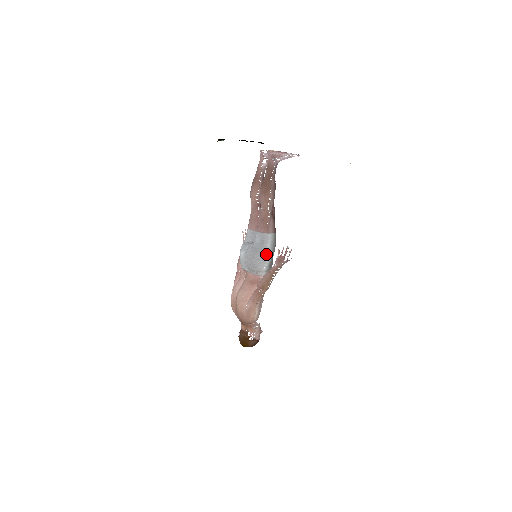
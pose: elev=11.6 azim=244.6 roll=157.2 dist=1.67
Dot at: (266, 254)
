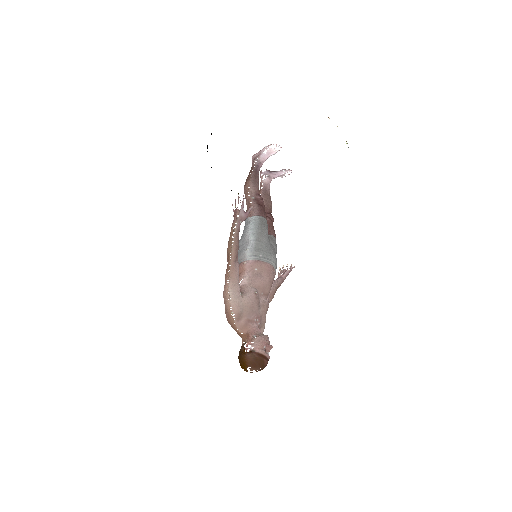
Dot at: (248, 236)
